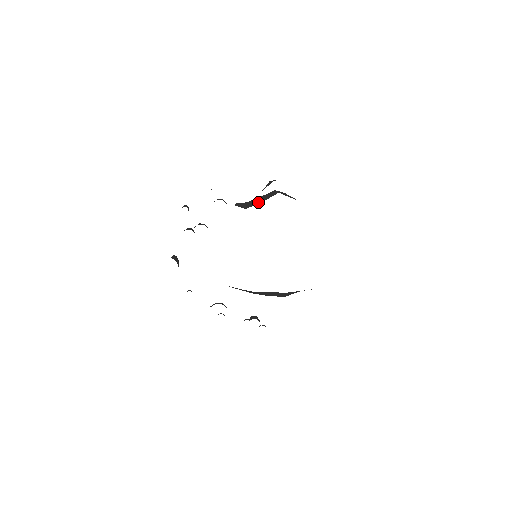
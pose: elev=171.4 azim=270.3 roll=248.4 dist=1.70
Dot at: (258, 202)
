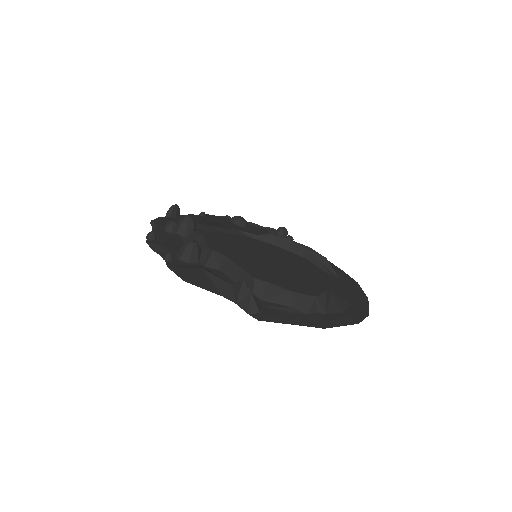
Dot at: (232, 277)
